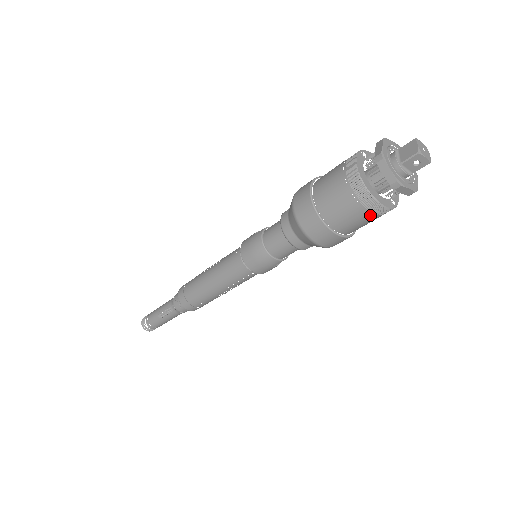
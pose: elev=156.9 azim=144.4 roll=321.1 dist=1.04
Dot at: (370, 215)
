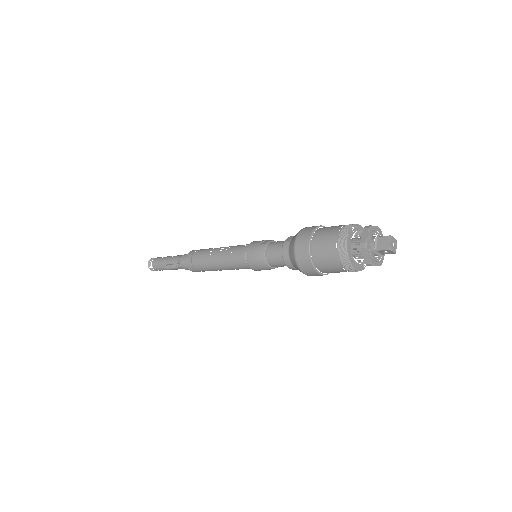
Dot at: occluded
